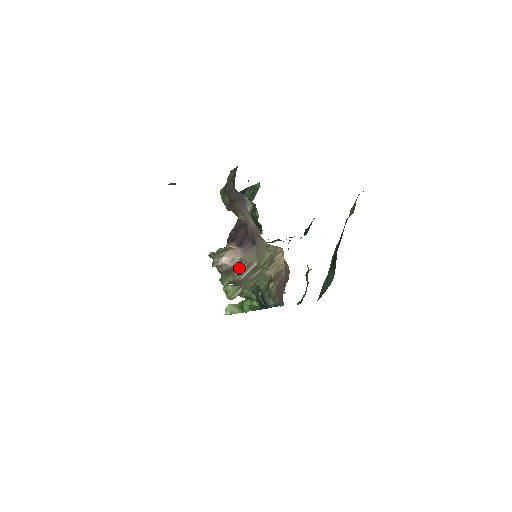
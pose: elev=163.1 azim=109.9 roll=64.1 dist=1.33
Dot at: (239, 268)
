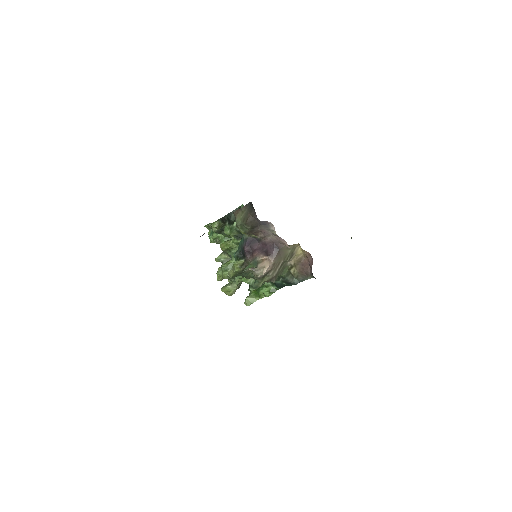
Dot at: (272, 270)
